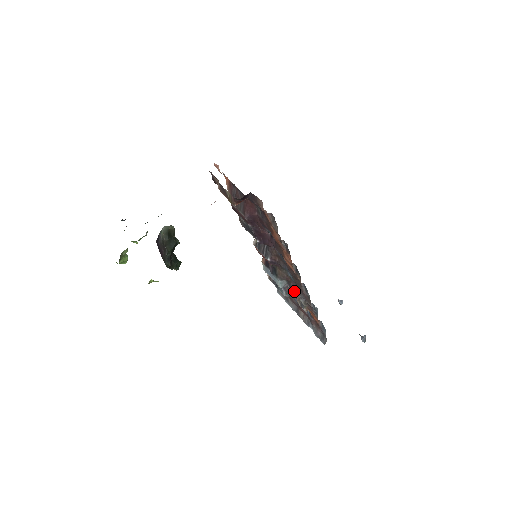
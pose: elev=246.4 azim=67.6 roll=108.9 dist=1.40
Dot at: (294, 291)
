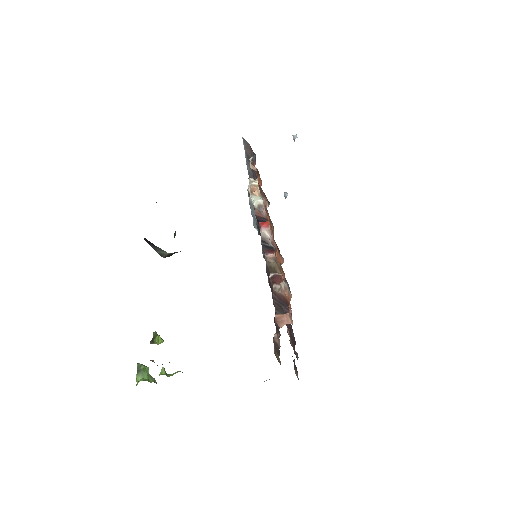
Dot at: occluded
